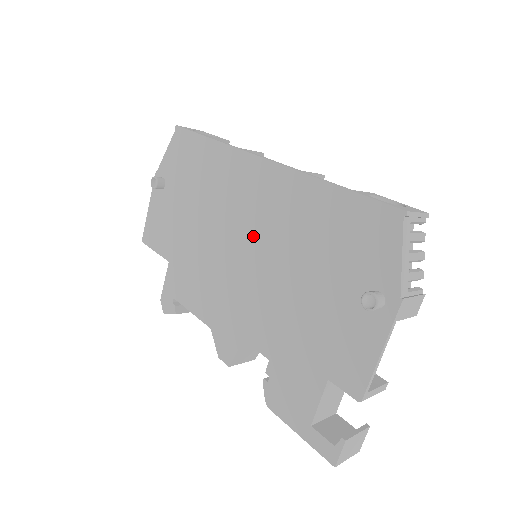
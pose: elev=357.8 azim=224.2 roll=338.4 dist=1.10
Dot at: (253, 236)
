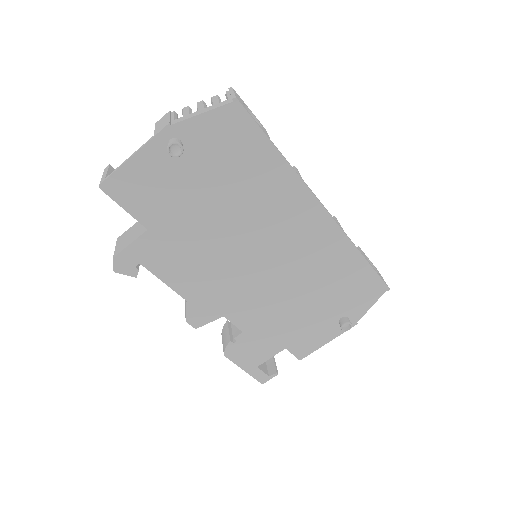
Dot at: (278, 256)
